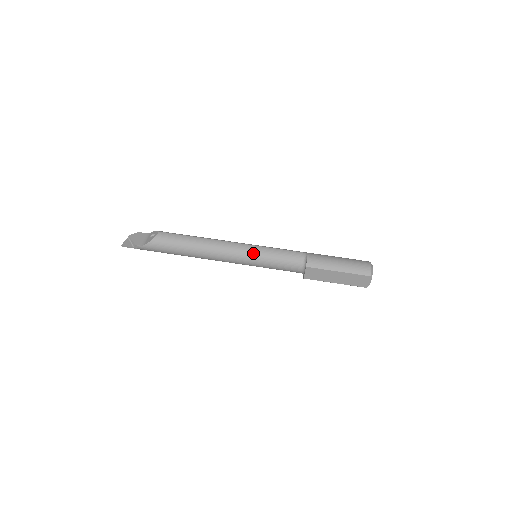
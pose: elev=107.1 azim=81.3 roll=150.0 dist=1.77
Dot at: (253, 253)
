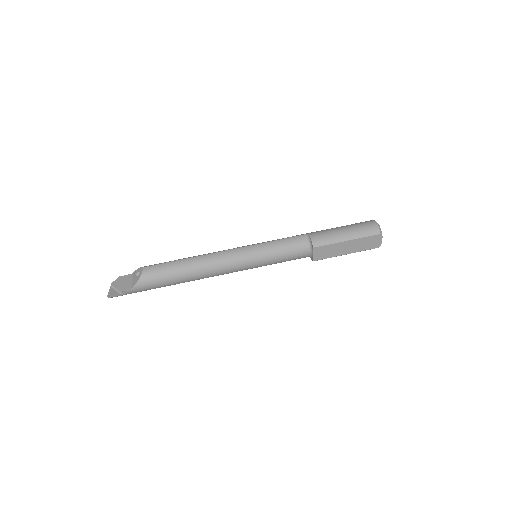
Dot at: (253, 254)
